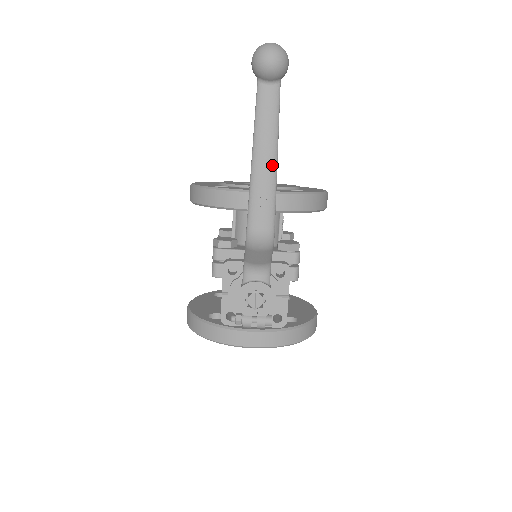
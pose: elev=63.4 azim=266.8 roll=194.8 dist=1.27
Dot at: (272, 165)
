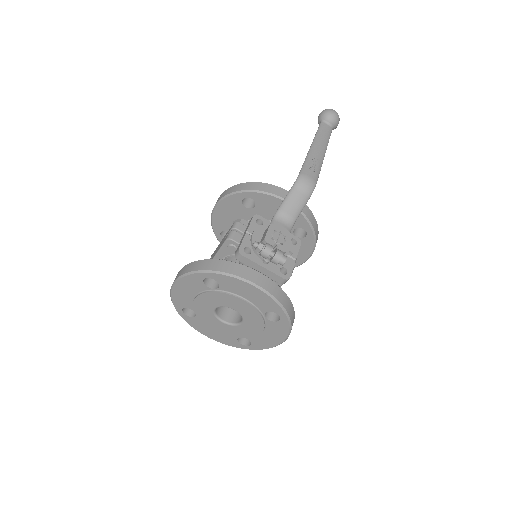
Dot at: (322, 154)
